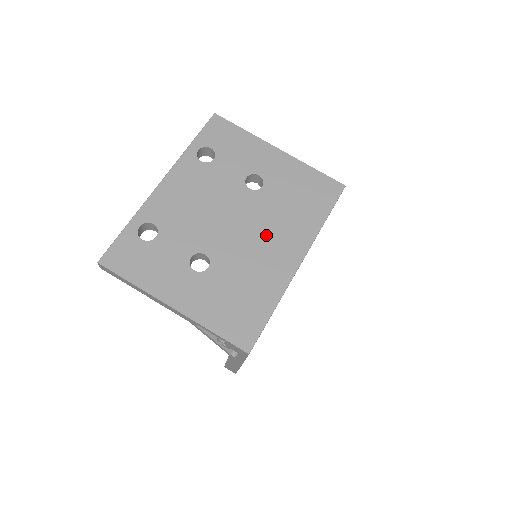
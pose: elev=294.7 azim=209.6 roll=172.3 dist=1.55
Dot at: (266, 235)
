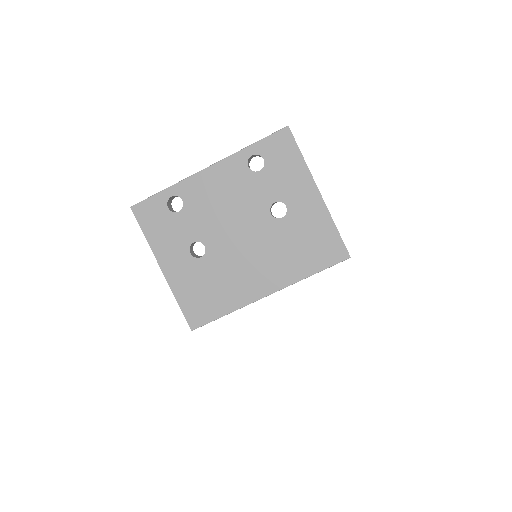
Dot at: (258, 259)
